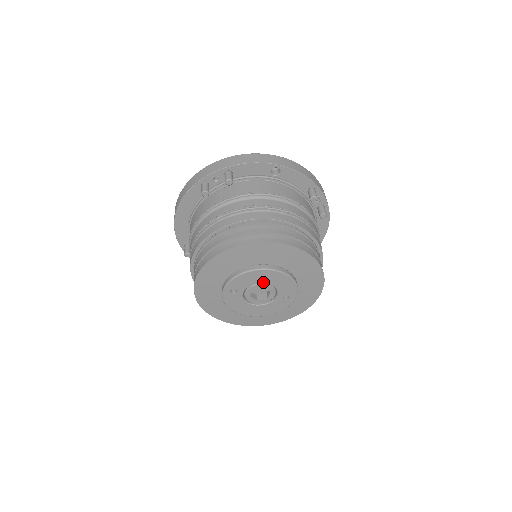
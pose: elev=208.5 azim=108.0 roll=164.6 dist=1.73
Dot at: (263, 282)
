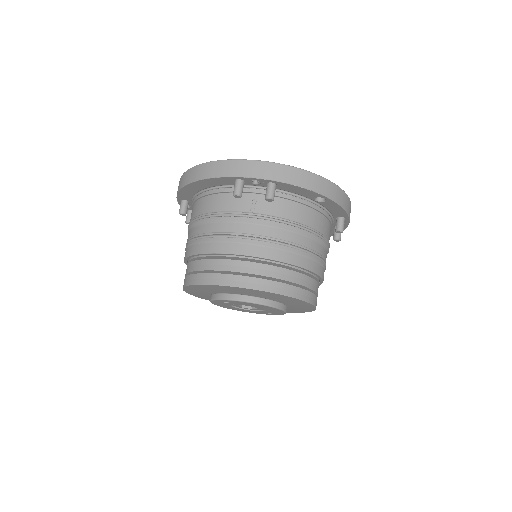
Dot at: (258, 307)
